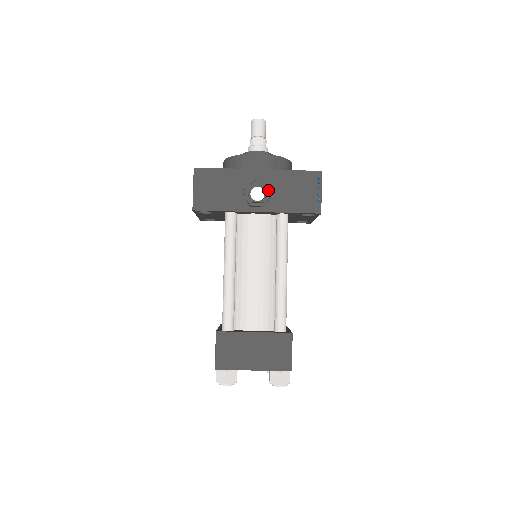
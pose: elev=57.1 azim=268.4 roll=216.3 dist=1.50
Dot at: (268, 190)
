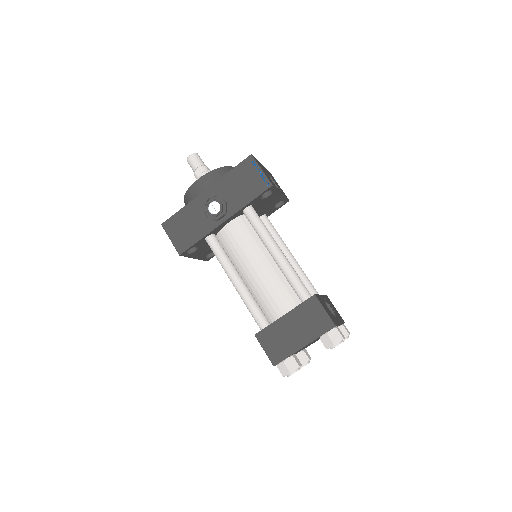
Dot at: (221, 199)
